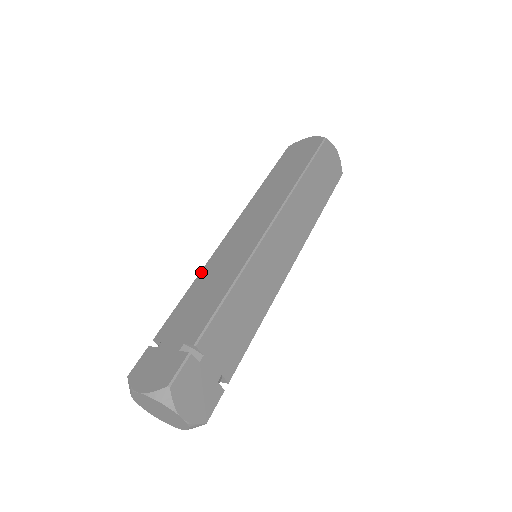
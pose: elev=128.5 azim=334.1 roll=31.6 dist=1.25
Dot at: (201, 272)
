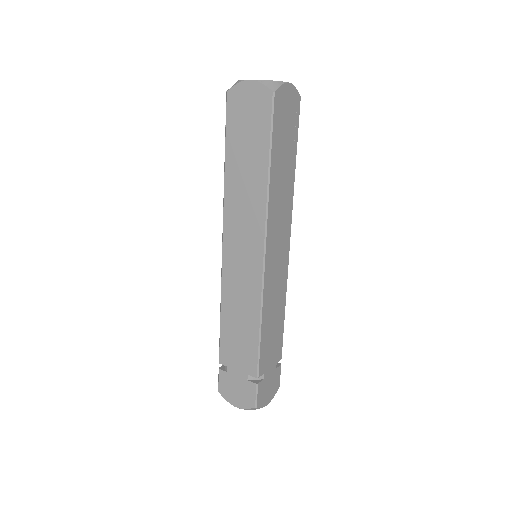
Dot at: (222, 299)
